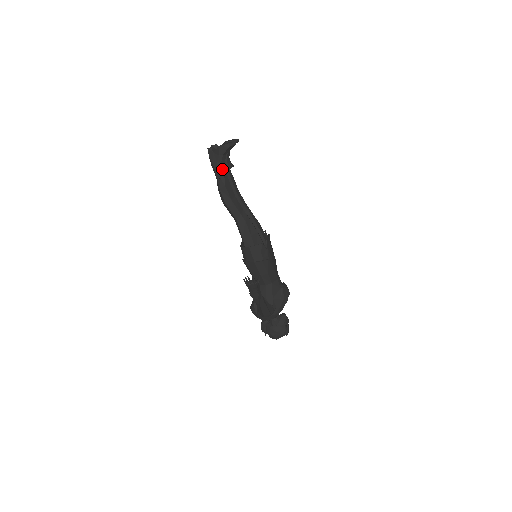
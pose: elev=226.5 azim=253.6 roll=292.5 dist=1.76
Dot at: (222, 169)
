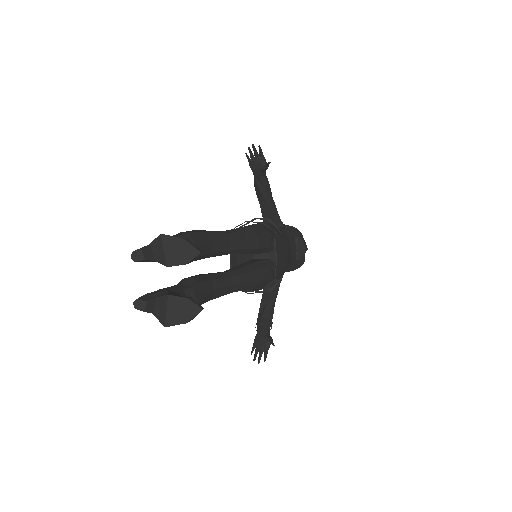
Dot at: occluded
